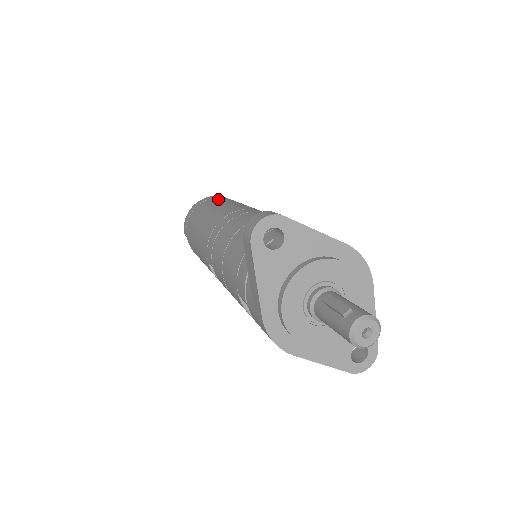
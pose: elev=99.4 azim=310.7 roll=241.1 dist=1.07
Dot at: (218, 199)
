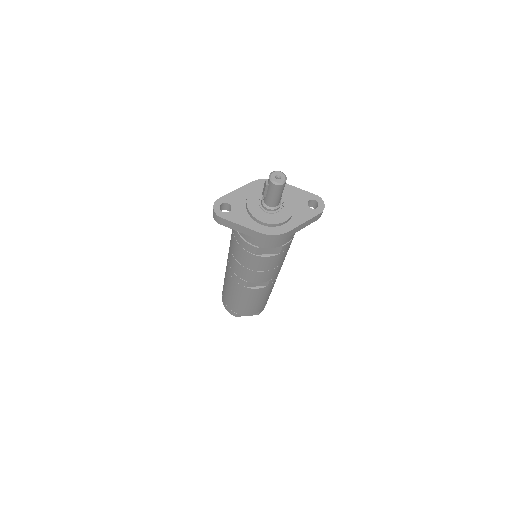
Dot at: occluded
